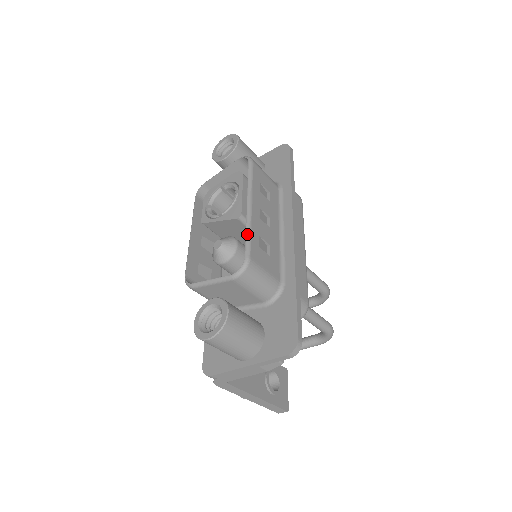
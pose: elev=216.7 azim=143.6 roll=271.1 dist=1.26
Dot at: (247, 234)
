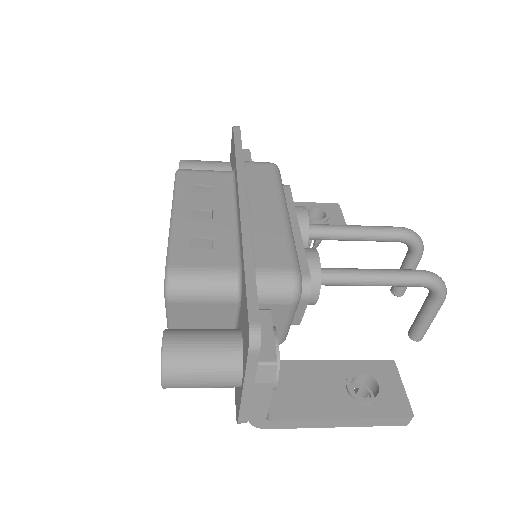
Dot at: (168, 244)
